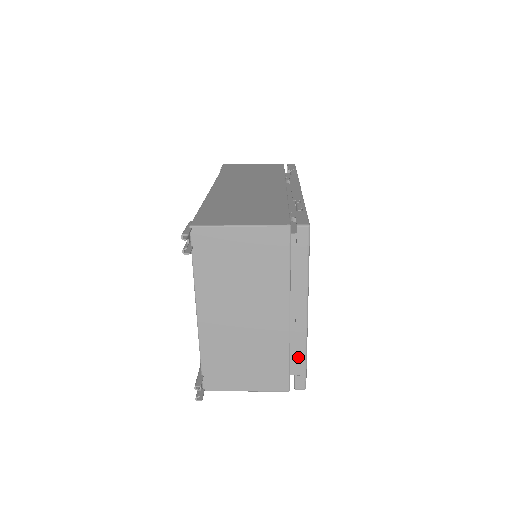
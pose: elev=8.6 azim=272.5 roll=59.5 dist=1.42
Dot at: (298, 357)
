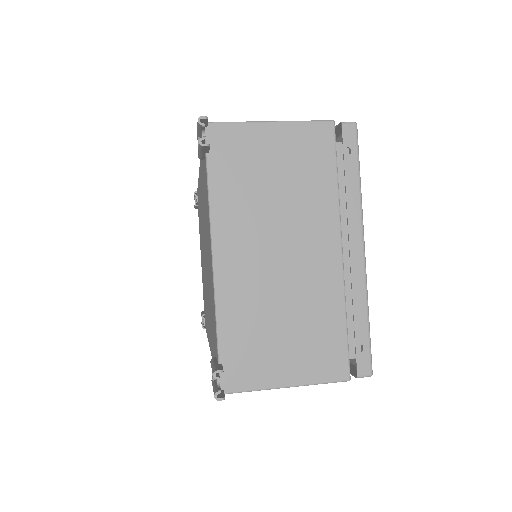
Dot at: (358, 319)
